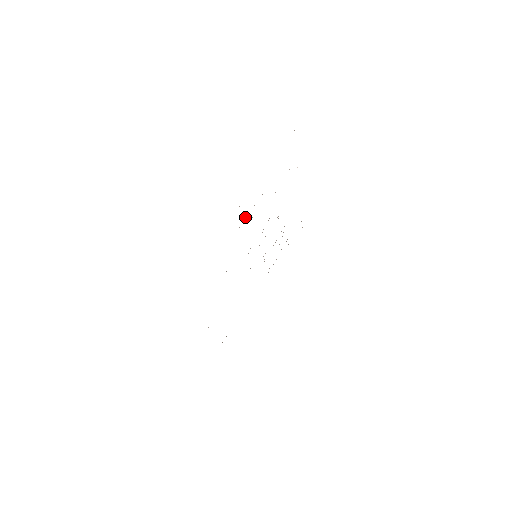
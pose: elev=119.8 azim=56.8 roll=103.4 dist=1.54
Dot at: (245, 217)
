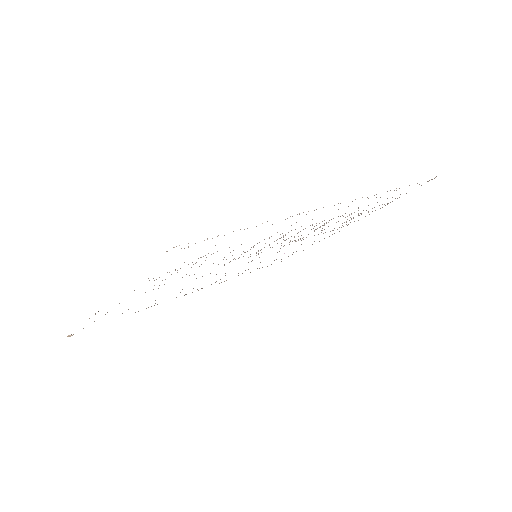
Dot at: occluded
